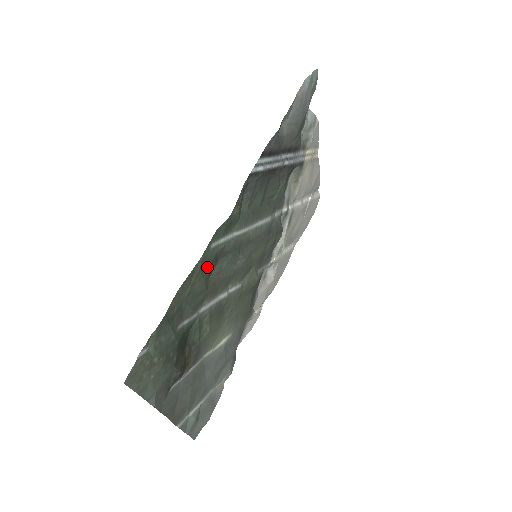
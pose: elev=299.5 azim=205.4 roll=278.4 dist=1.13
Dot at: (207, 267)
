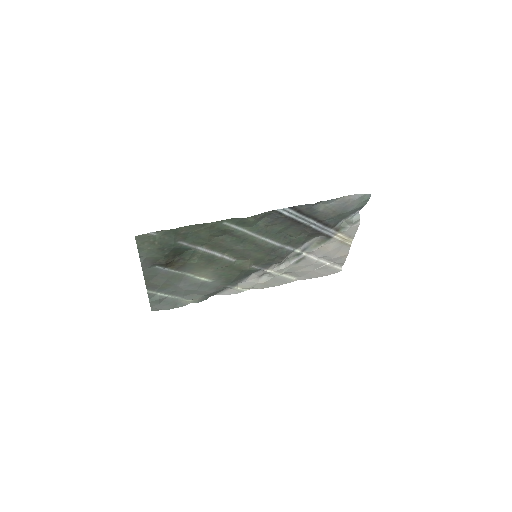
Dot at: (215, 230)
